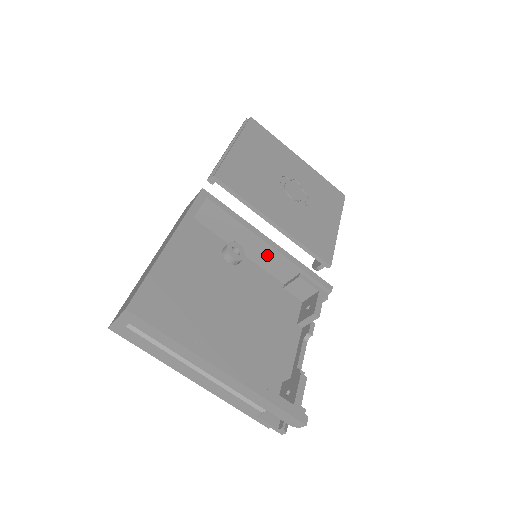
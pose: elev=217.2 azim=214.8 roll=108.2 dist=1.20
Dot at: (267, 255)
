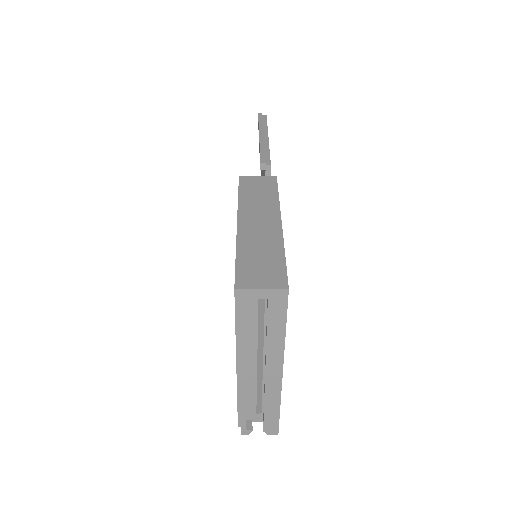
Dot at: occluded
